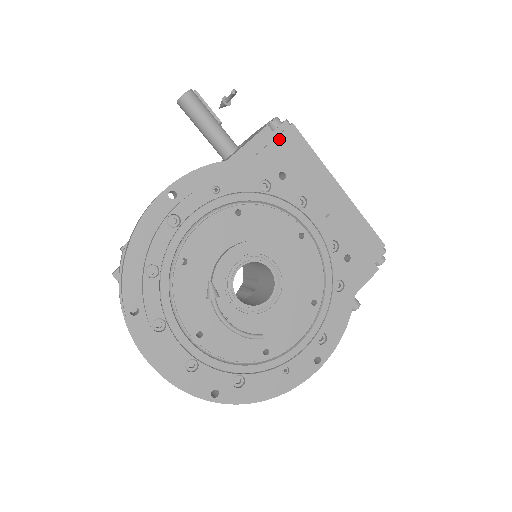
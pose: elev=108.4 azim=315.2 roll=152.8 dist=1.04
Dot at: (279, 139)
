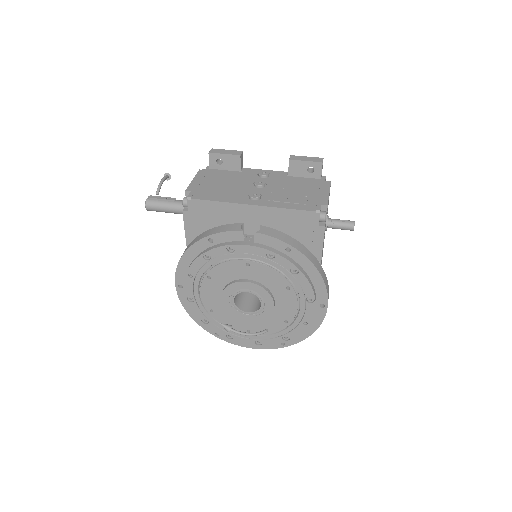
Dot at: (194, 213)
